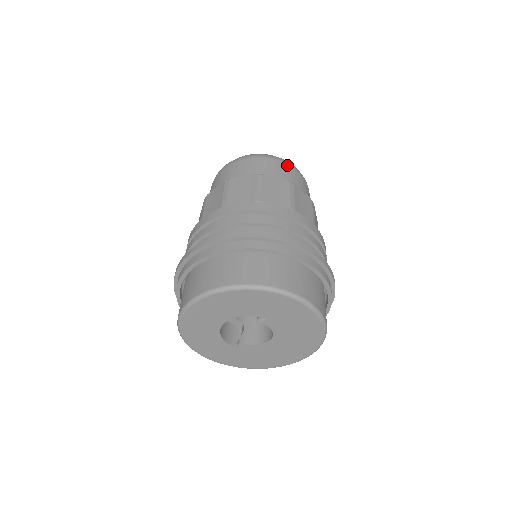
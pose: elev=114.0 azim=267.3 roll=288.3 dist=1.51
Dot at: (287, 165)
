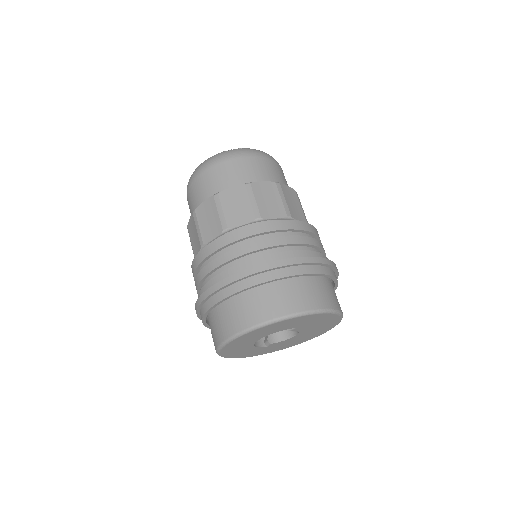
Dot at: (263, 158)
